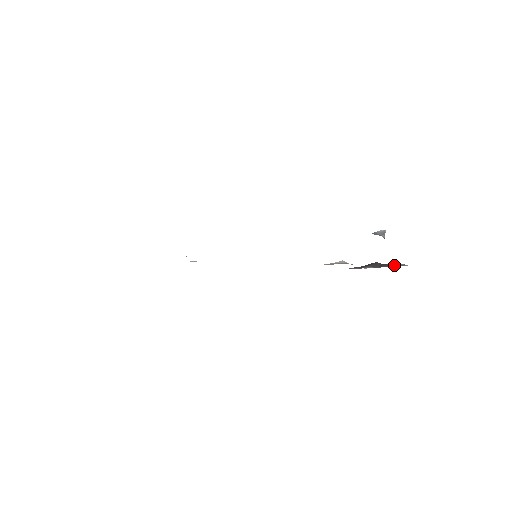
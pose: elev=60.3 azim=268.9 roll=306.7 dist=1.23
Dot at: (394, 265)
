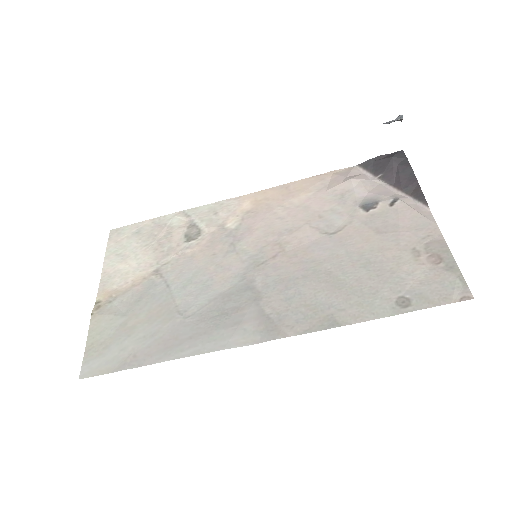
Dot at: (414, 187)
